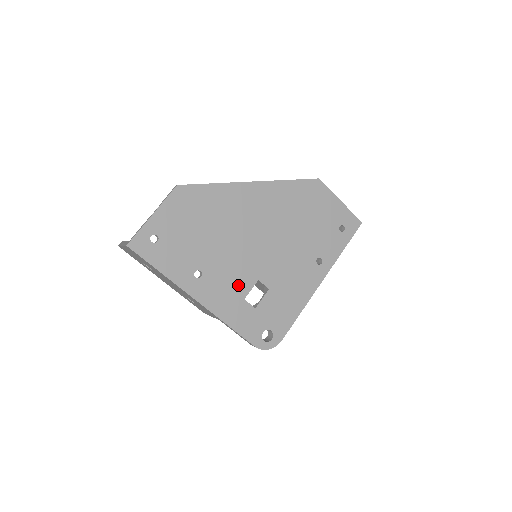
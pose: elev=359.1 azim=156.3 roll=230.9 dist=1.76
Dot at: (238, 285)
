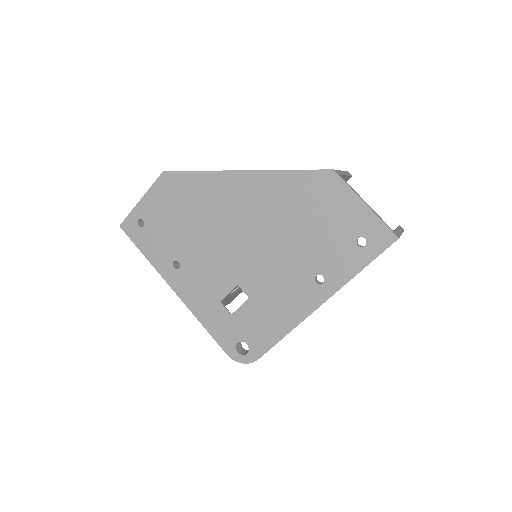
Dot at: (215, 285)
